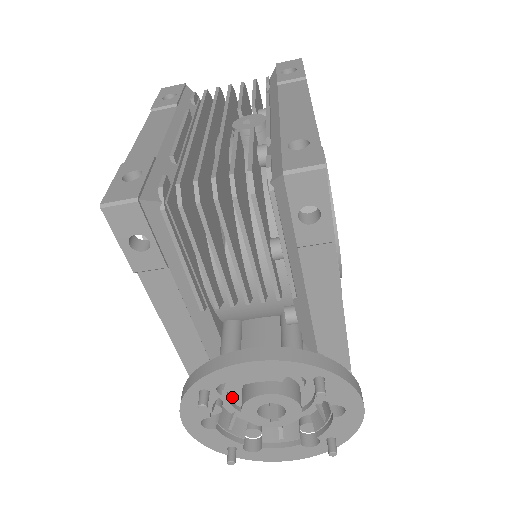
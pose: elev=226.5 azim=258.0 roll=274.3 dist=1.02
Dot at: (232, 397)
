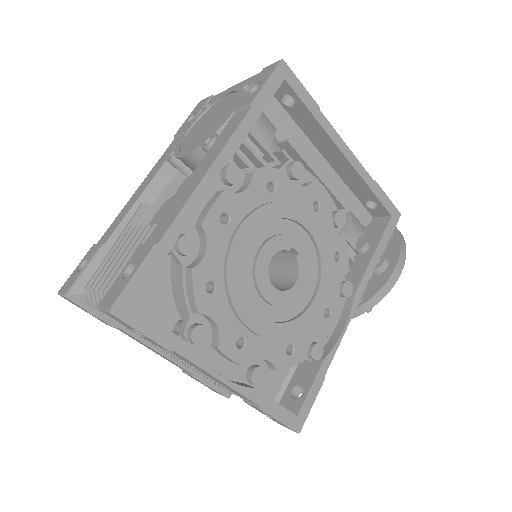
Dot at: occluded
